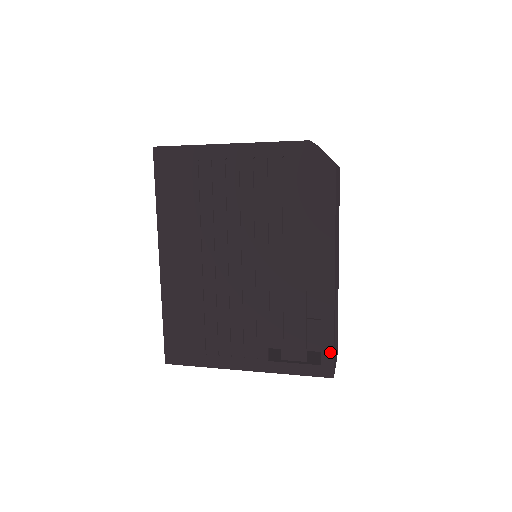
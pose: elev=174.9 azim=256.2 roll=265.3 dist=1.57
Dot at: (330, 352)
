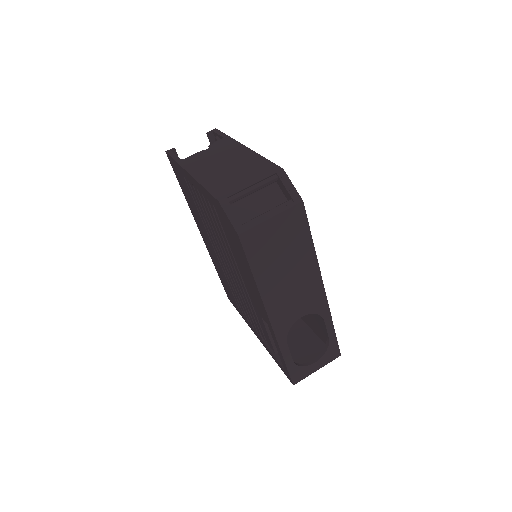
Dot at: (286, 368)
